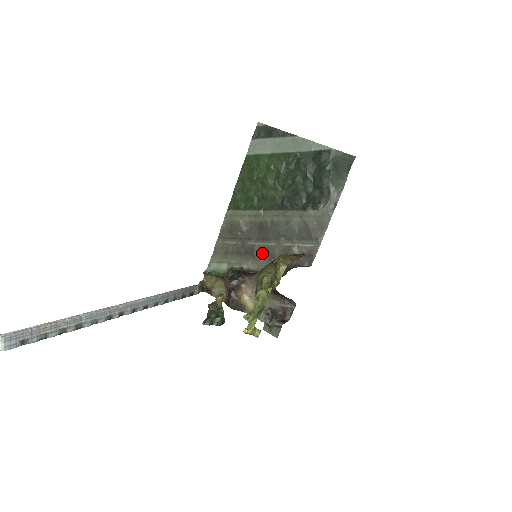
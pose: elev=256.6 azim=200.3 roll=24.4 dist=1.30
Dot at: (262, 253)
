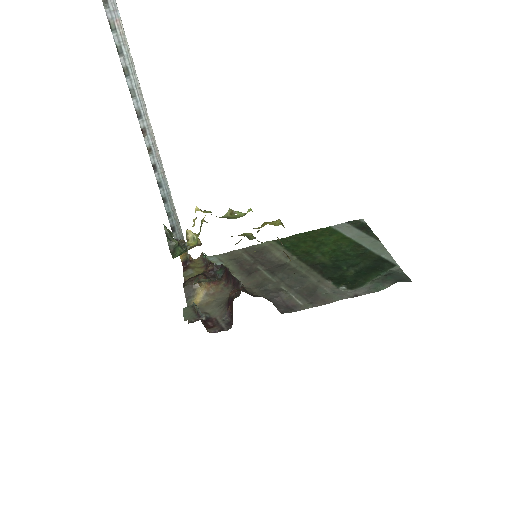
Dot at: (258, 279)
